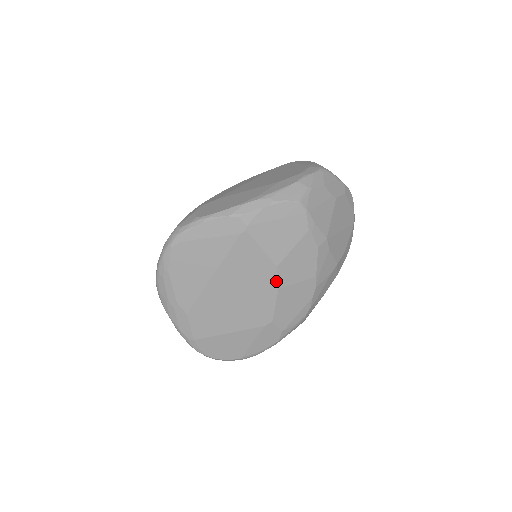
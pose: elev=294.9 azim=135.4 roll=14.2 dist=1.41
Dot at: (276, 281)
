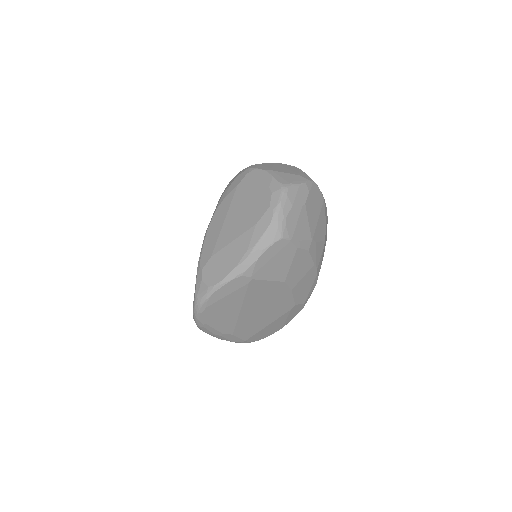
Dot at: (288, 288)
